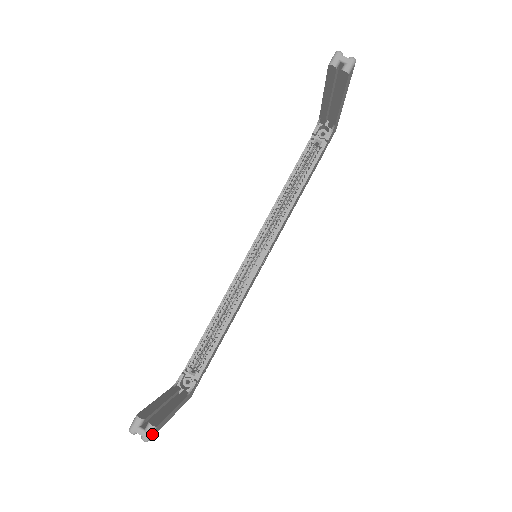
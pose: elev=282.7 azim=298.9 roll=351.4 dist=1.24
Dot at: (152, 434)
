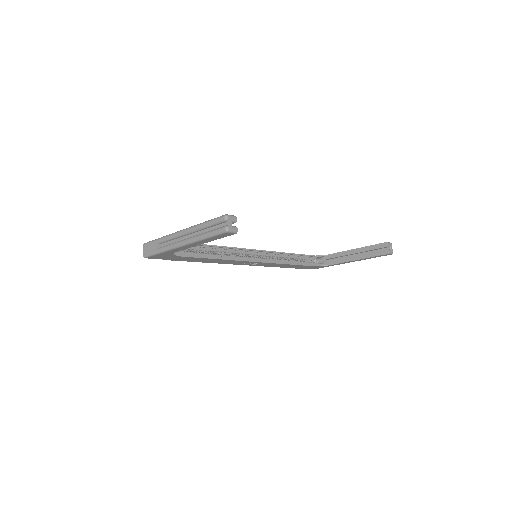
Dot at: (232, 232)
